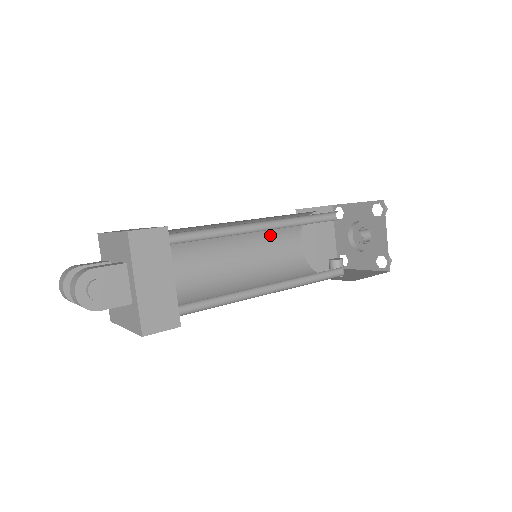
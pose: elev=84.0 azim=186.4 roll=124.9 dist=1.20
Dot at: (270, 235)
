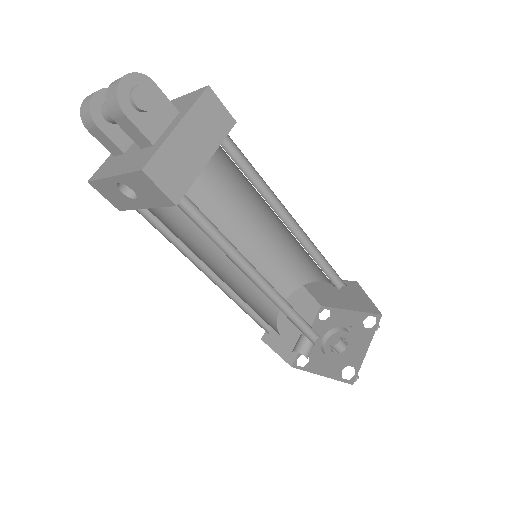
Dot at: (266, 269)
